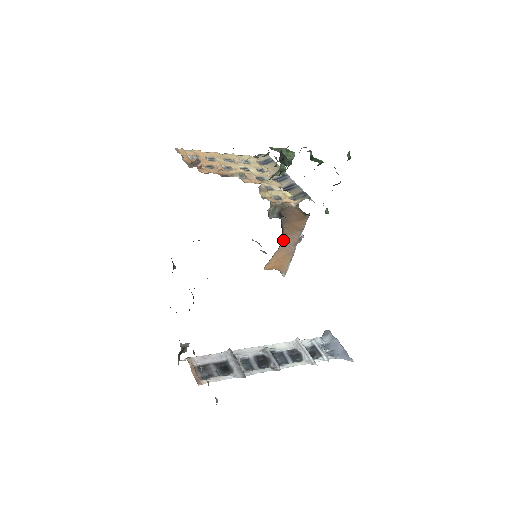
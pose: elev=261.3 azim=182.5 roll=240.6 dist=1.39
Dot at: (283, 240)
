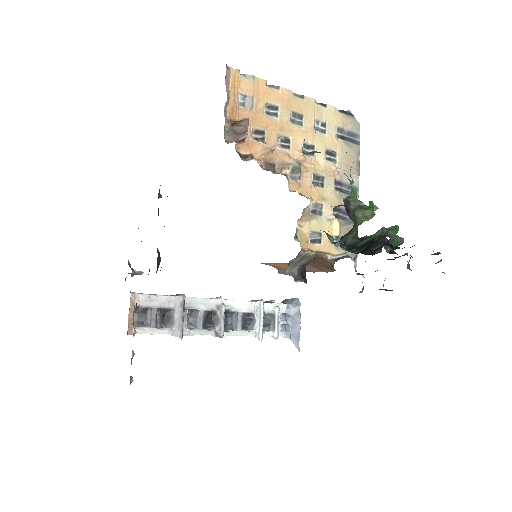
Dot at: occluded
